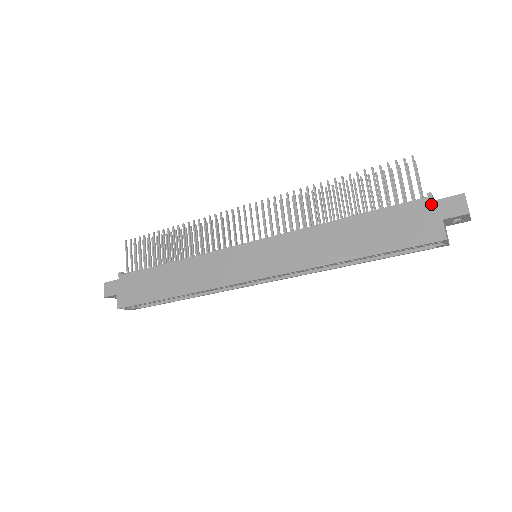
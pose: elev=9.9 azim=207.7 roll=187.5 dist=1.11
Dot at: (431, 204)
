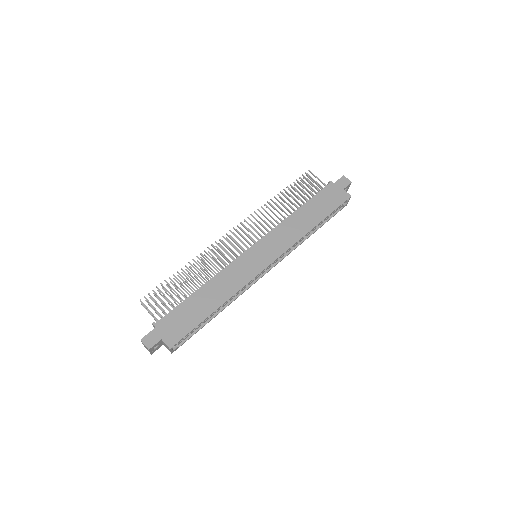
Dot at: (334, 185)
